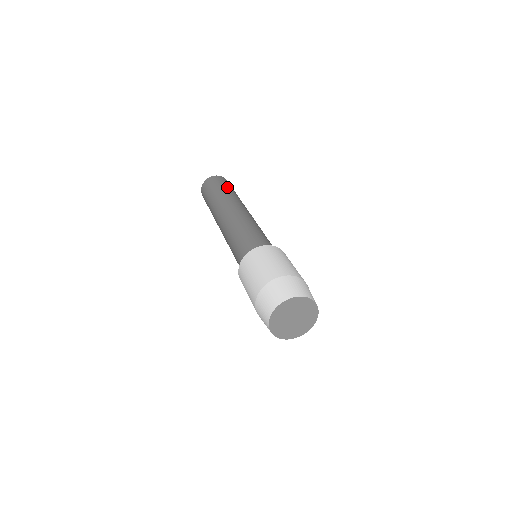
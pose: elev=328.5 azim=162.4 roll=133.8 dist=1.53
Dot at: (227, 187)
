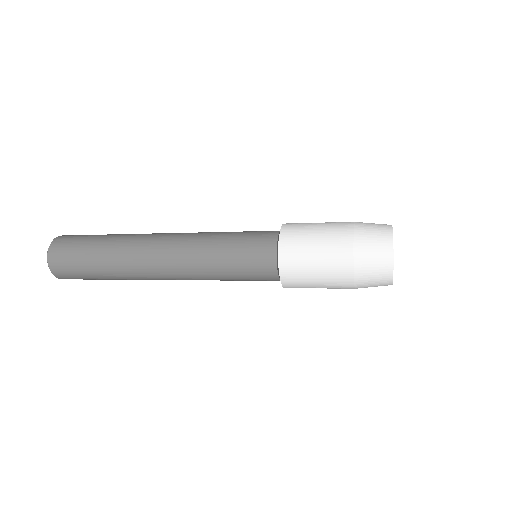
Dot at: occluded
